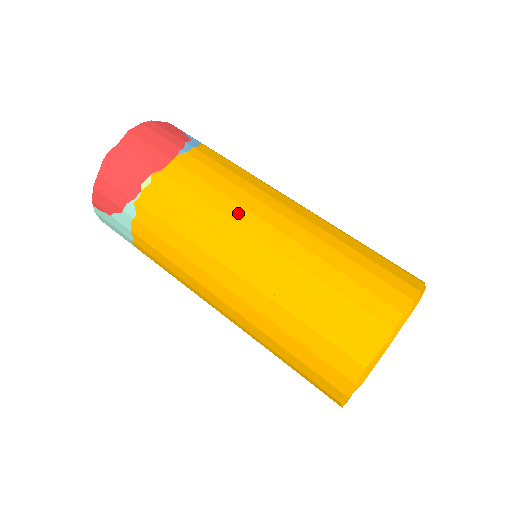
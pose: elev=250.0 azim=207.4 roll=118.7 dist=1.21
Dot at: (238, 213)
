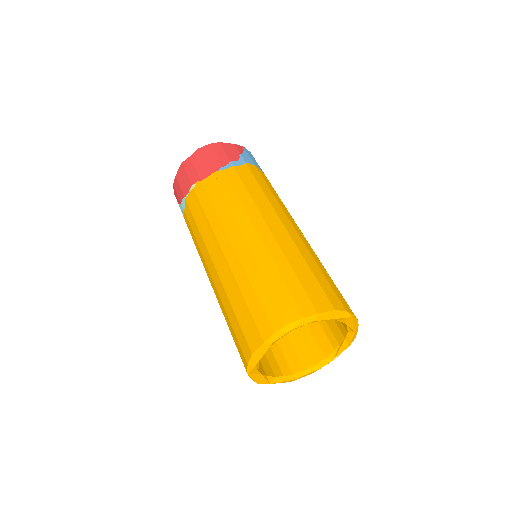
Dot at: (228, 221)
